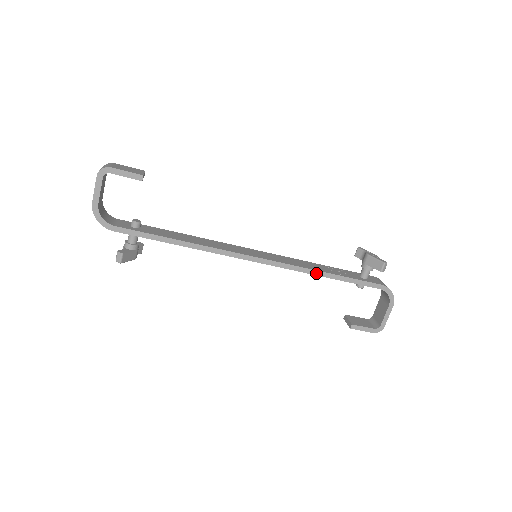
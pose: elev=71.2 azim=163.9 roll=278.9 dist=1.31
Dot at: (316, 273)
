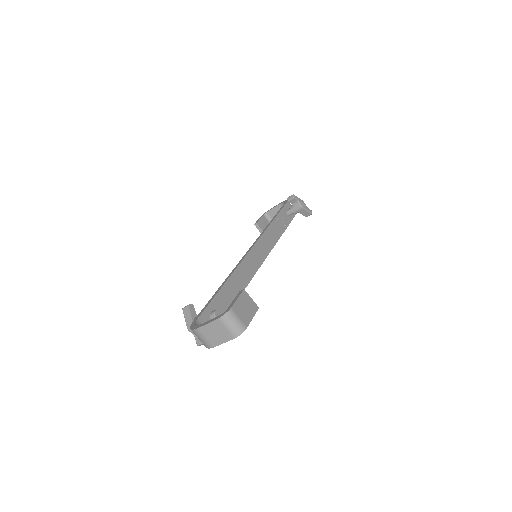
Dot at: (278, 239)
